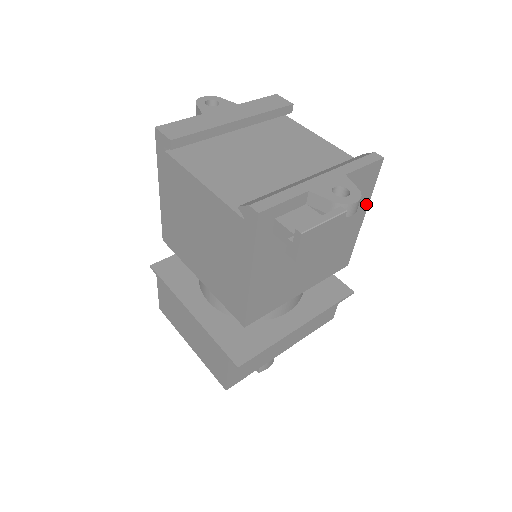
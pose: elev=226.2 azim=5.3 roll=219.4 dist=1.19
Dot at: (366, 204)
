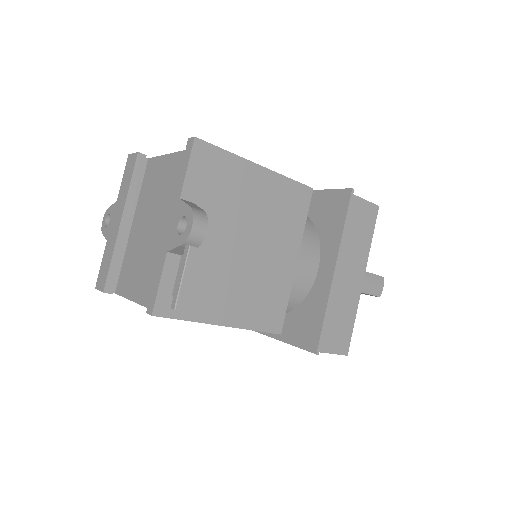
Dot at: (243, 163)
